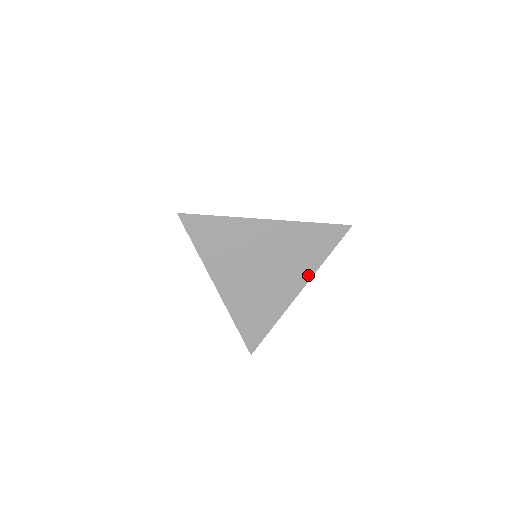
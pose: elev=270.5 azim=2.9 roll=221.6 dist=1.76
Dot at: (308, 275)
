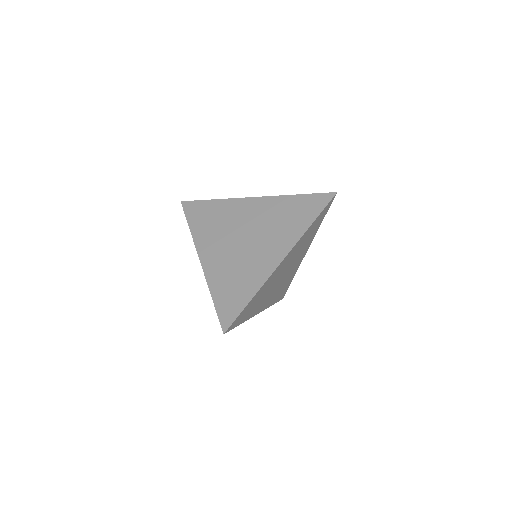
Dot at: (292, 242)
